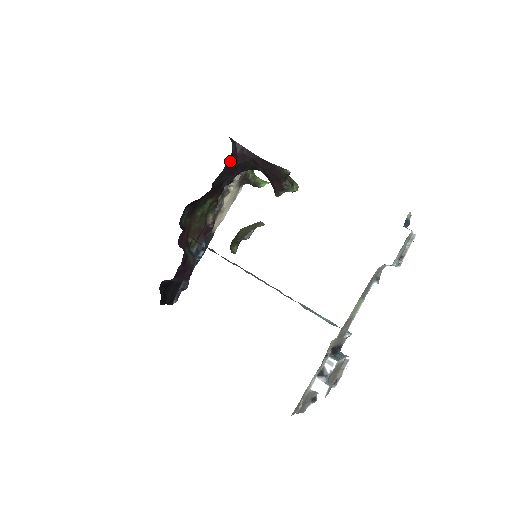
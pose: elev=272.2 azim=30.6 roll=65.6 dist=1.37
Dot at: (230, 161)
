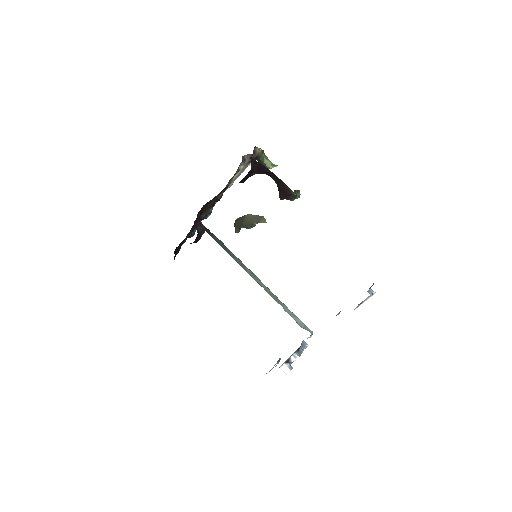
Dot at: (247, 174)
